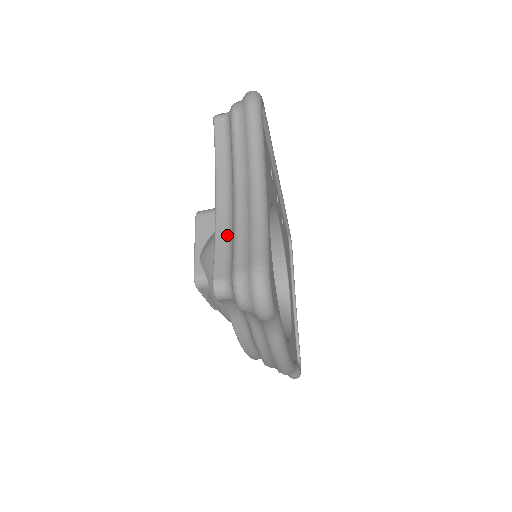
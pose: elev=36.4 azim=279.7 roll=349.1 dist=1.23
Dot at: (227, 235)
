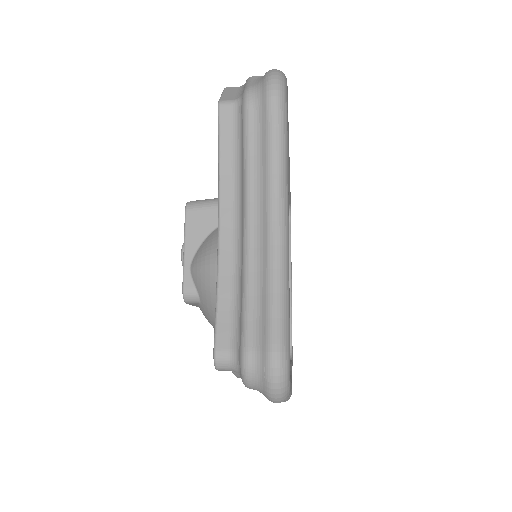
Dot at: (233, 285)
